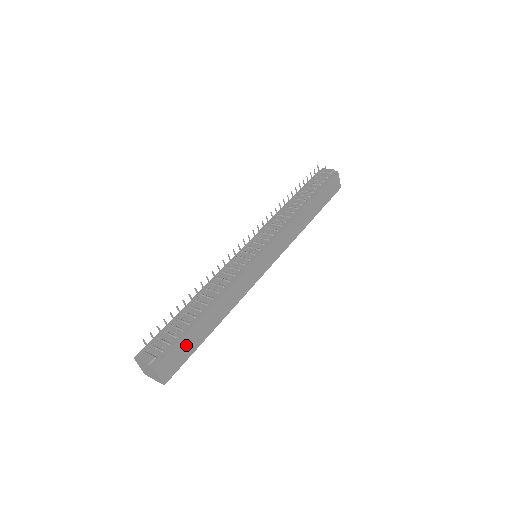
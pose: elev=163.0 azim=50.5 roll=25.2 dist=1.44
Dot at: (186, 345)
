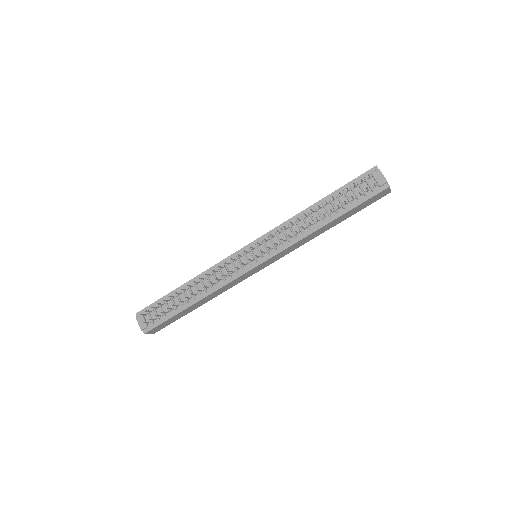
Dot at: (172, 319)
